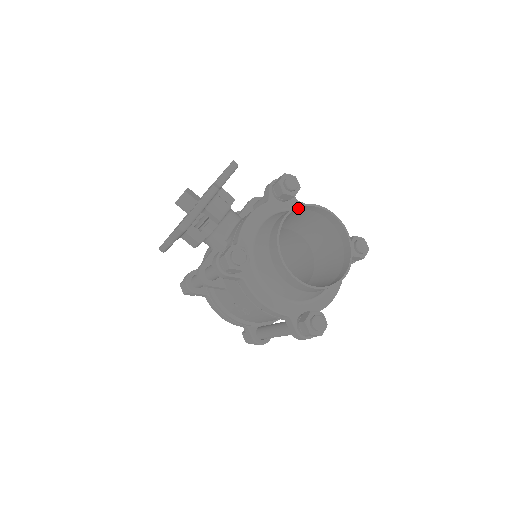
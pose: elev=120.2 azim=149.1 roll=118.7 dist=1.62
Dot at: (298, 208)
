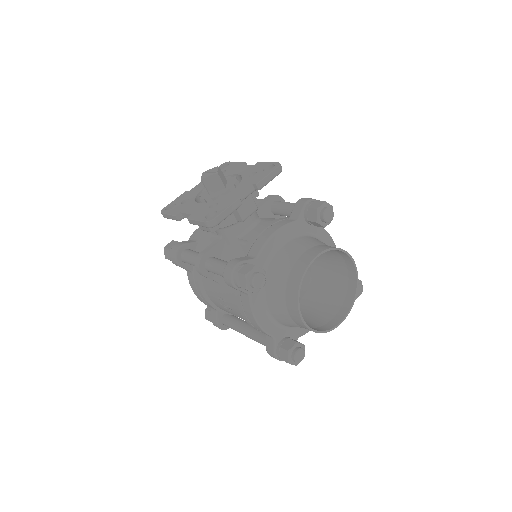
Dot at: (329, 249)
